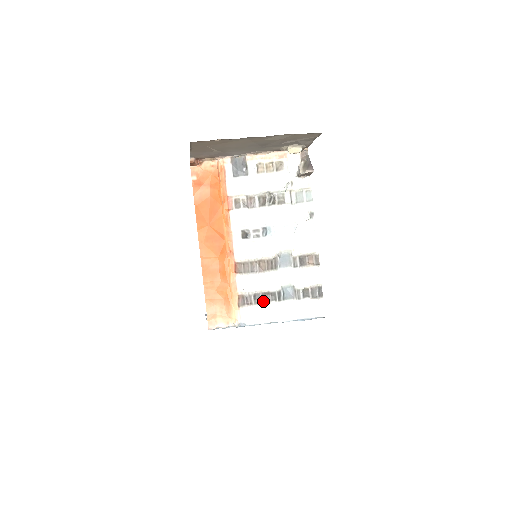
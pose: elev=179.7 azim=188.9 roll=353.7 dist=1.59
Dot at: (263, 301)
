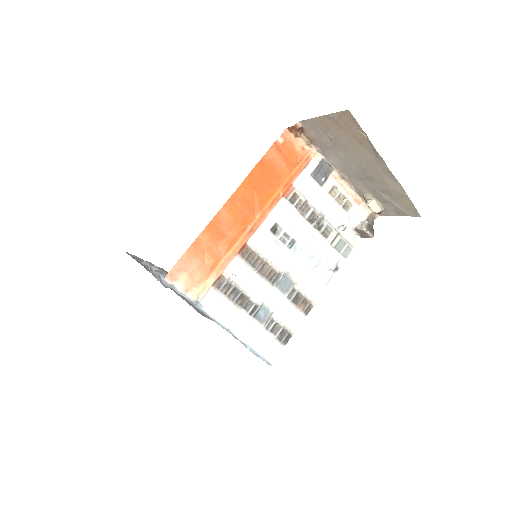
Dot at: (237, 301)
